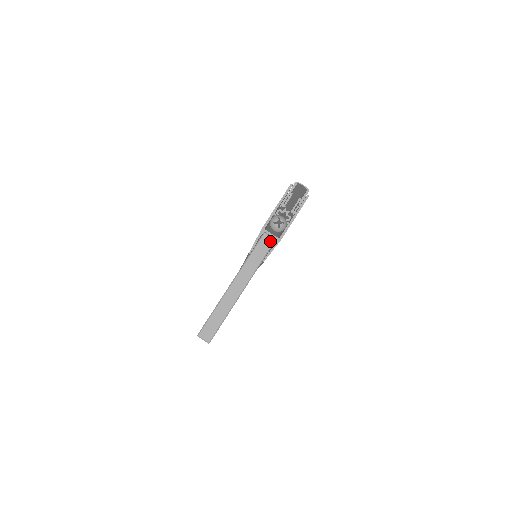
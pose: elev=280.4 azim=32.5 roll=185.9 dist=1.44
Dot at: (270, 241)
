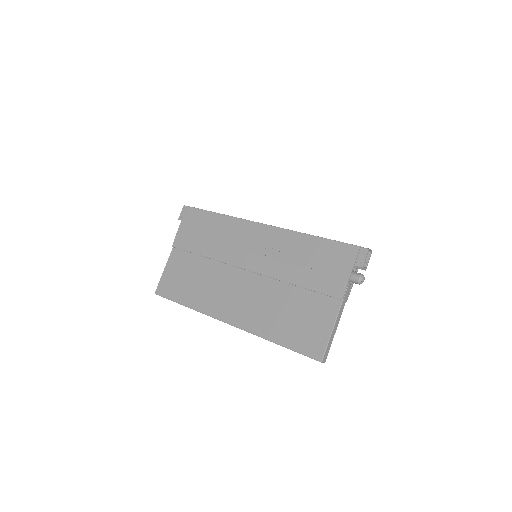
Dot at: (350, 288)
